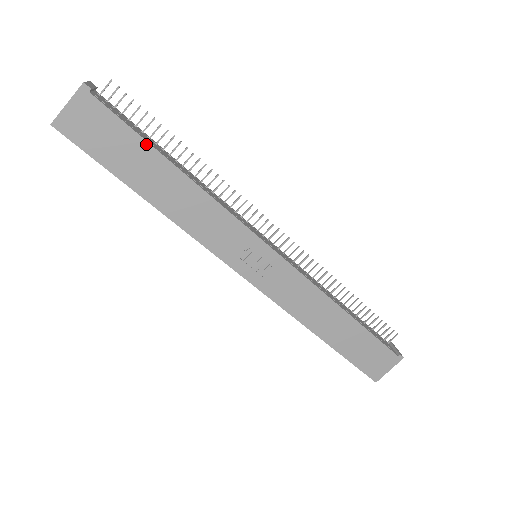
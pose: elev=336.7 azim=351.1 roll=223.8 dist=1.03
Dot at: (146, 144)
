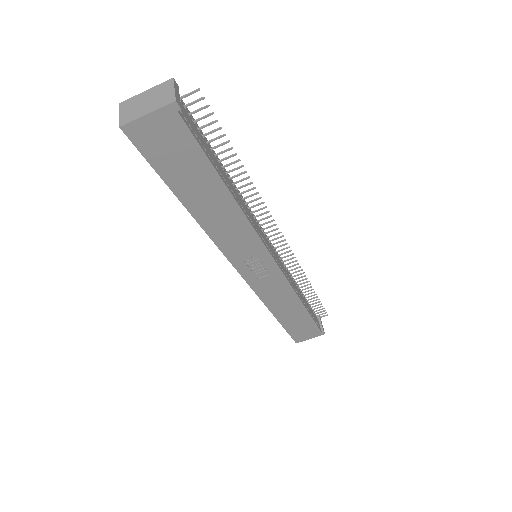
Dot at: (211, 168)
